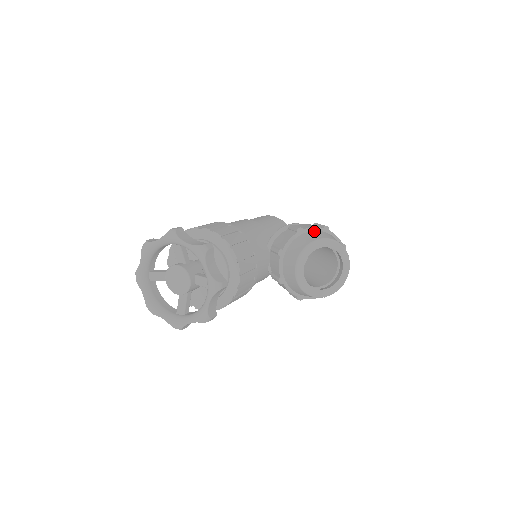
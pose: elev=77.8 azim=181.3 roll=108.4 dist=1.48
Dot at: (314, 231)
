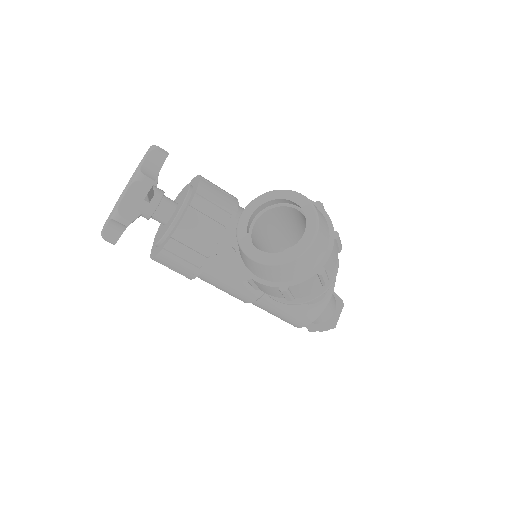
Dot at: occluded
